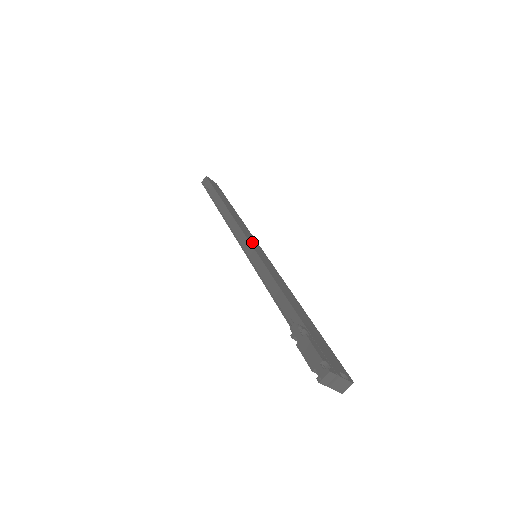
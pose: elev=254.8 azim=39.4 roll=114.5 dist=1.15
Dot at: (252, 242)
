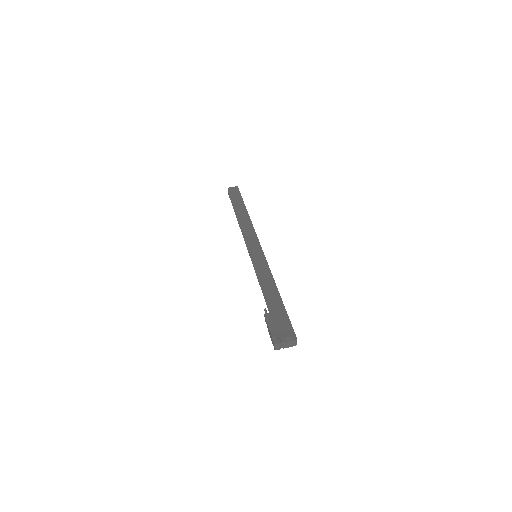
Dot at: (252, 246)
